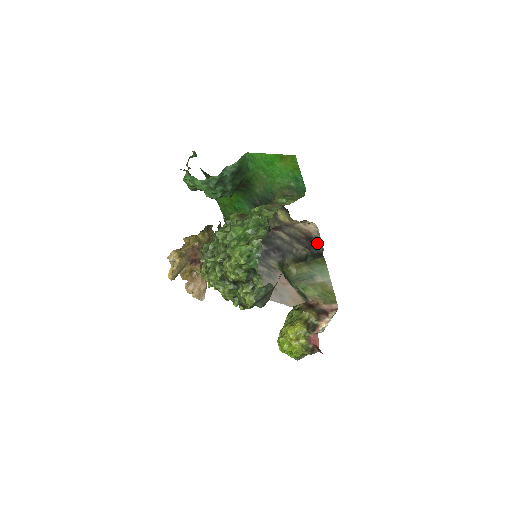
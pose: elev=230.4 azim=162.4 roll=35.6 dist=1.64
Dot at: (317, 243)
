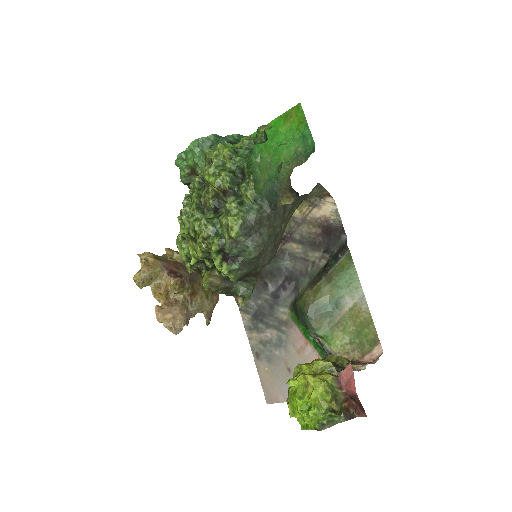
Dot at: (337, 233)
